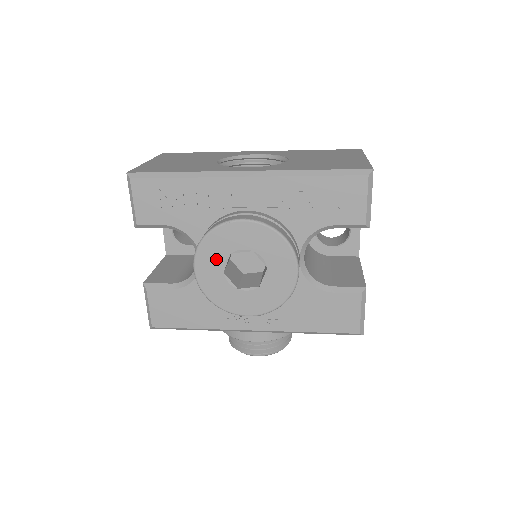
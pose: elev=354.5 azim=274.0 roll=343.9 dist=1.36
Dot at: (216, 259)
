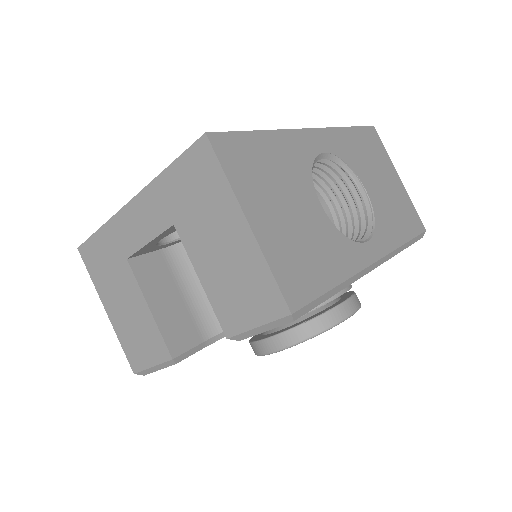
Dot at: occluded
